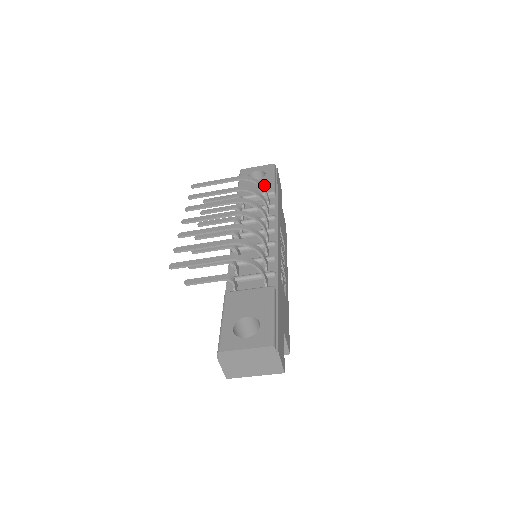
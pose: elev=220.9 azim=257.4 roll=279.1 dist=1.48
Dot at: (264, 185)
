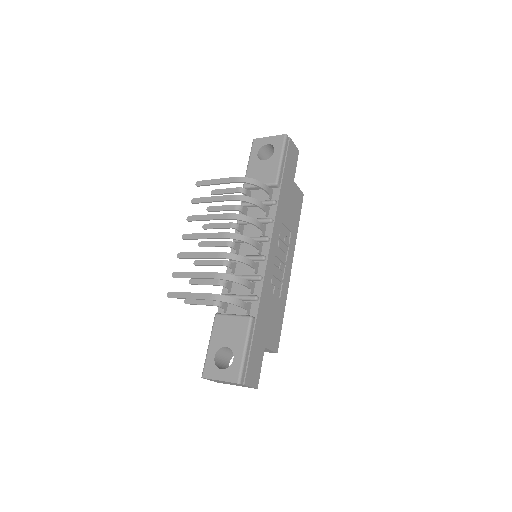
Dot at: (269, 171)
